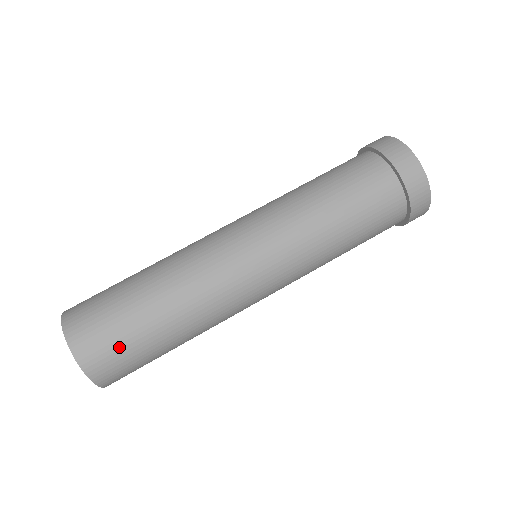
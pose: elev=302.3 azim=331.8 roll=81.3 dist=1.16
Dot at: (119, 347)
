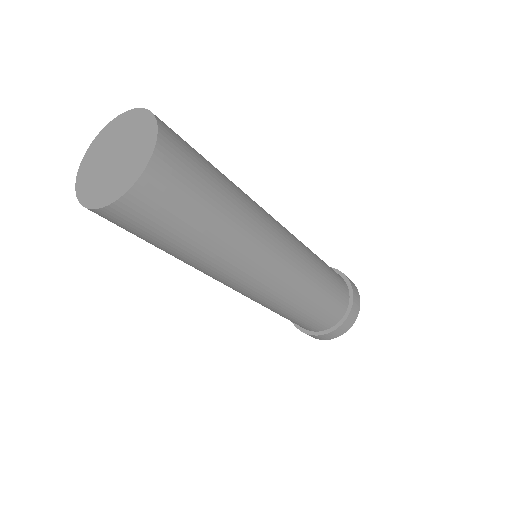
Dot at: (191, 150)
